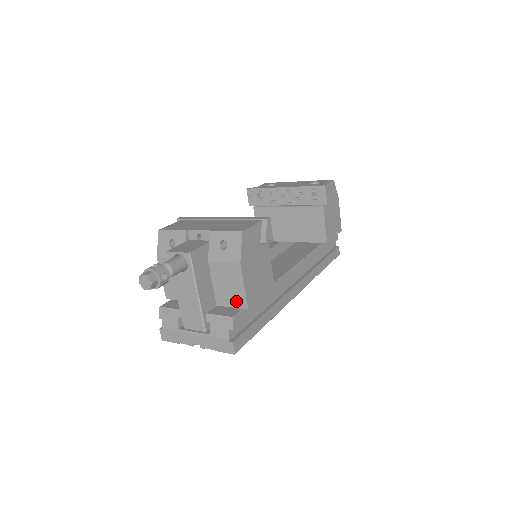
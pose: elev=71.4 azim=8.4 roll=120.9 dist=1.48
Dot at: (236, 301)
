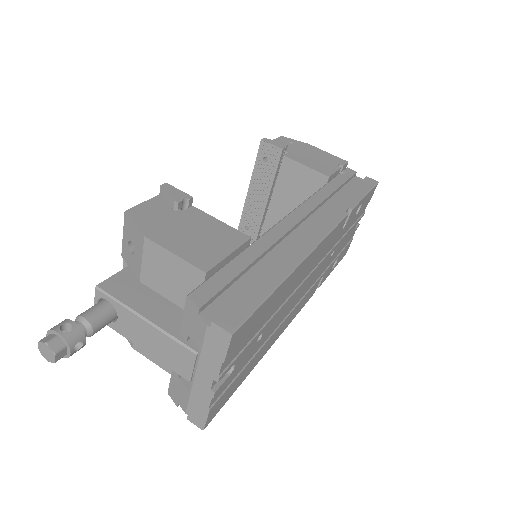
Dot at: (192, 283)
